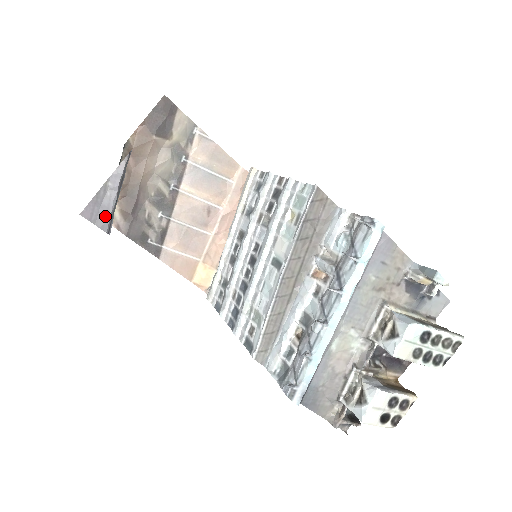
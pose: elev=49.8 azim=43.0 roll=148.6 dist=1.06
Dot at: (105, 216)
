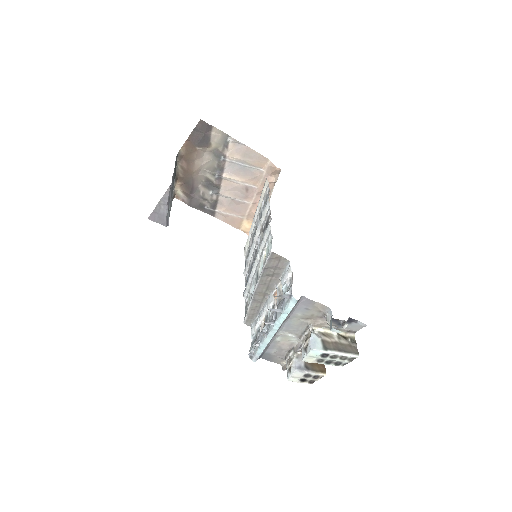
Dot at: (163, 219)
